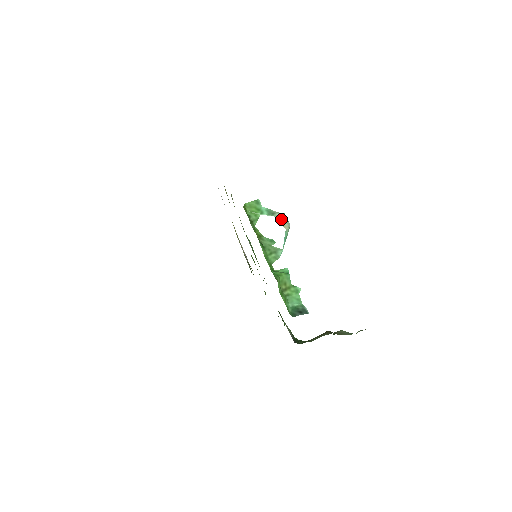
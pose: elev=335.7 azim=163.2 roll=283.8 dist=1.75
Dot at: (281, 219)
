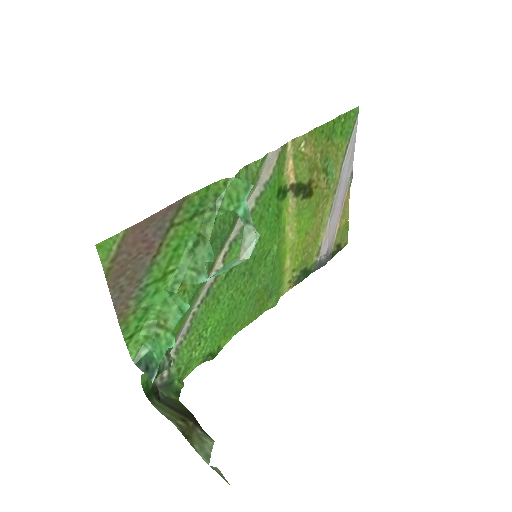
Dot at: (246, 238)
